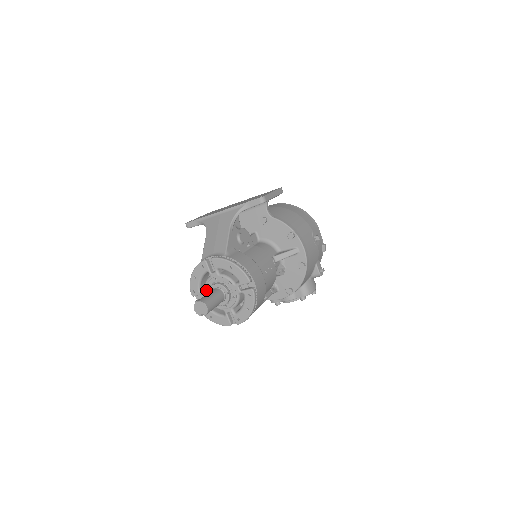
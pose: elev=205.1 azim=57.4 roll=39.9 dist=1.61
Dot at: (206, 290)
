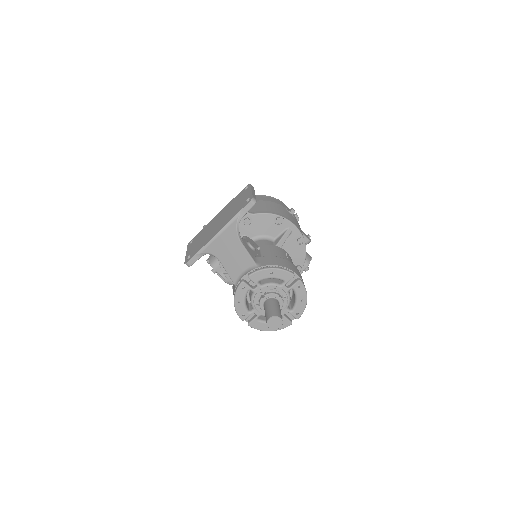
Dot at: (255, 307)
